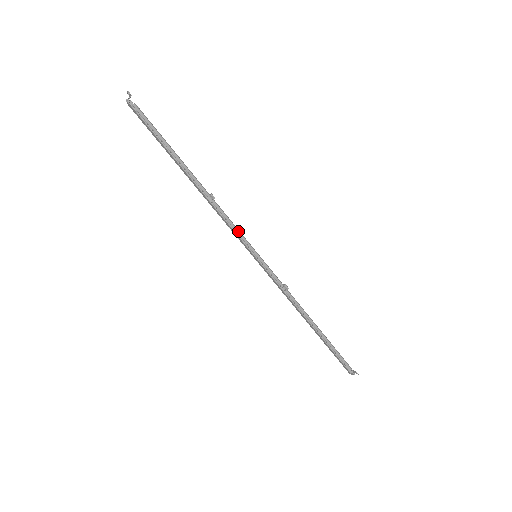
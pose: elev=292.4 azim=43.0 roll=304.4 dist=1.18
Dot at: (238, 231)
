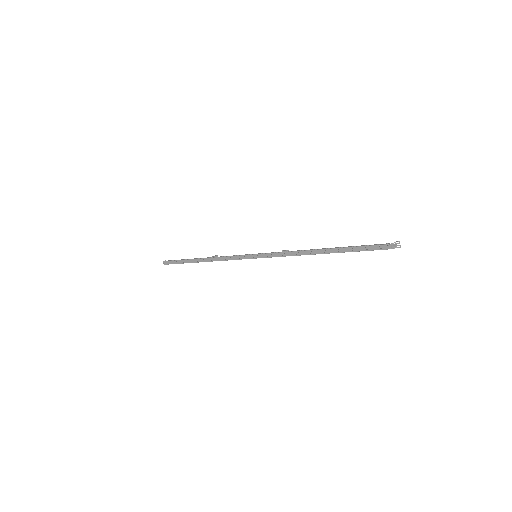
Dot at: (238, 255)
